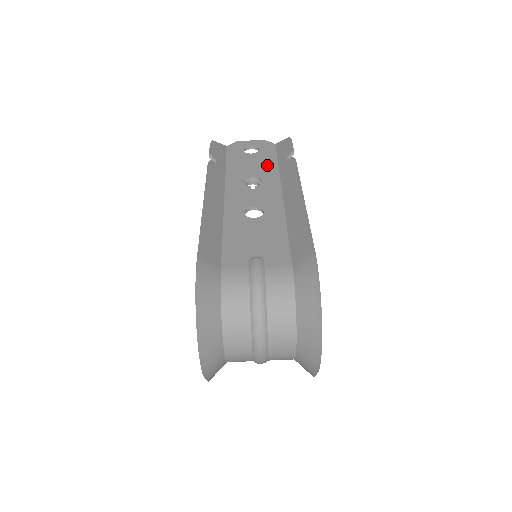
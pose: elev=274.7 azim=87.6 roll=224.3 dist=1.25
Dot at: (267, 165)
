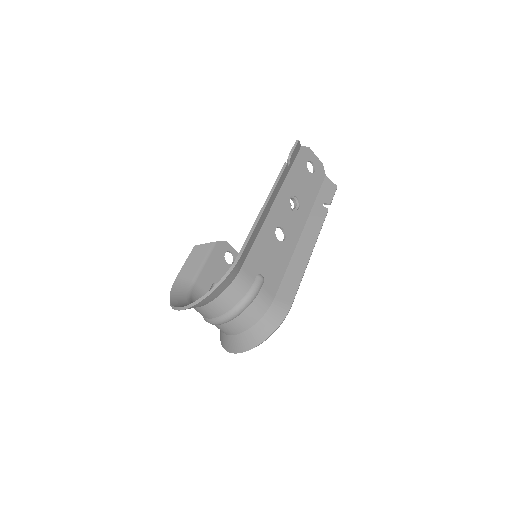
Dot at: (310, 194)
